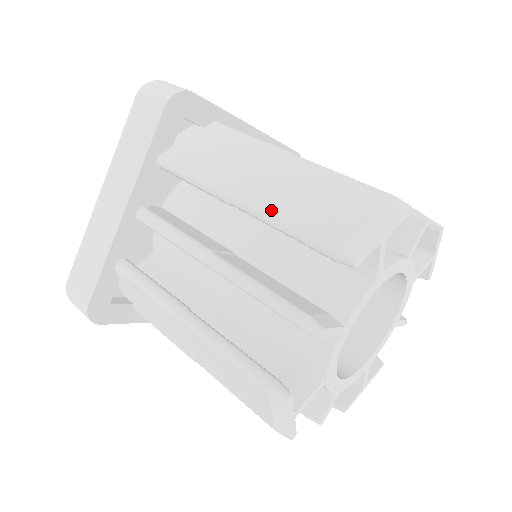
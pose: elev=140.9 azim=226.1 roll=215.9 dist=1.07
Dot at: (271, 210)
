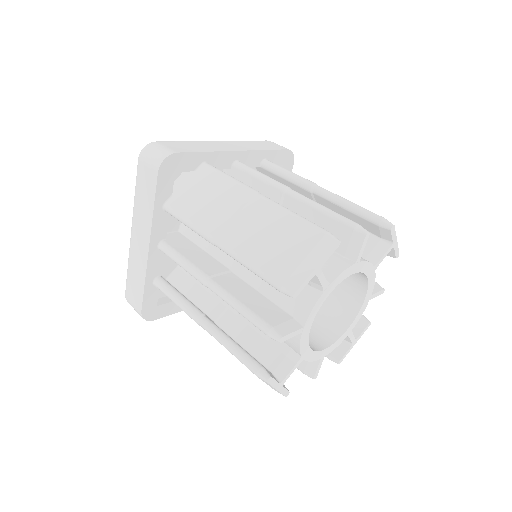
Dot at: (239, 253)
